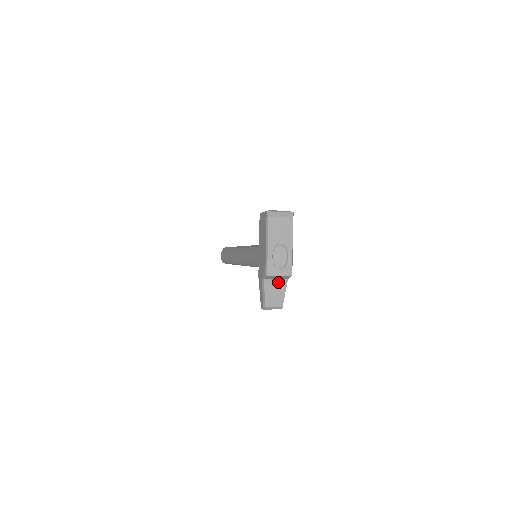
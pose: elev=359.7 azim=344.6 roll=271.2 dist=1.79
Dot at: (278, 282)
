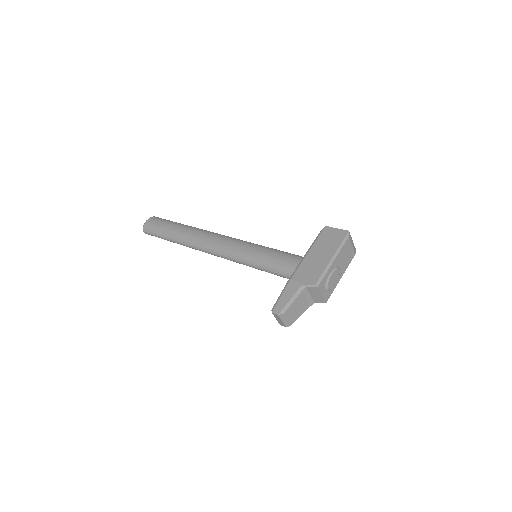
Dot at: (308, 299)
